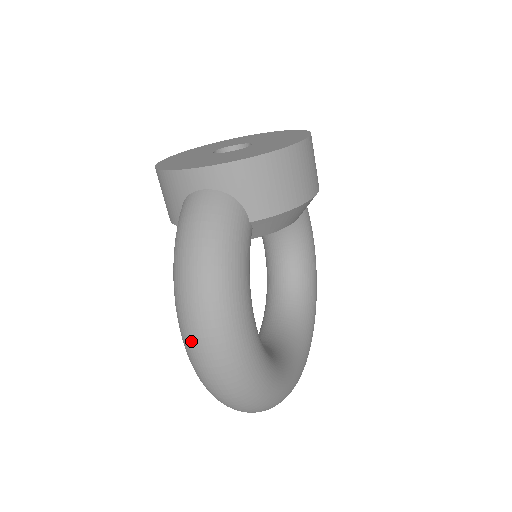
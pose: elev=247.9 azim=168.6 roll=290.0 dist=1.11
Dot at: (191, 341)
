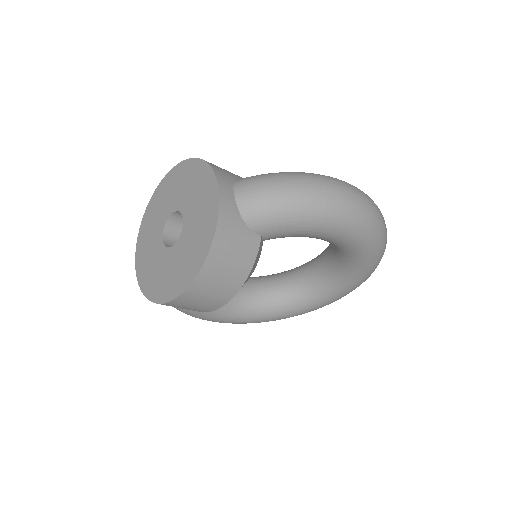
Dot at: occluded
